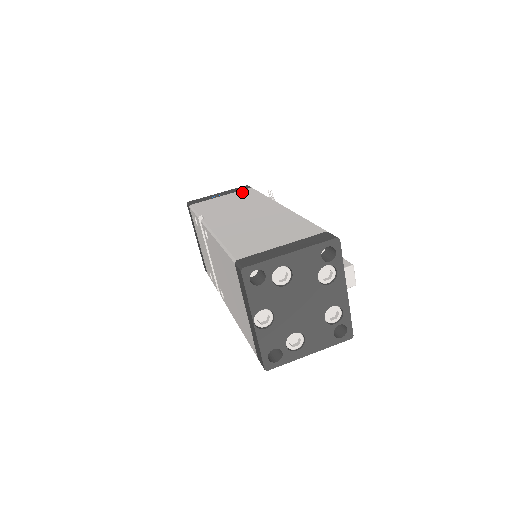
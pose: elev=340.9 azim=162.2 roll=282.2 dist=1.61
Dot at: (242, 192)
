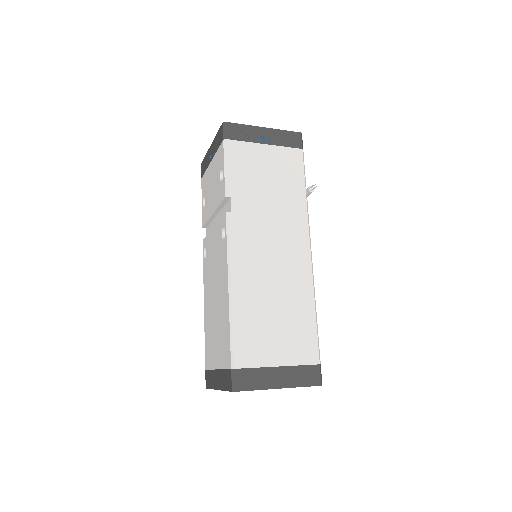
Dot at: (289, 157)
